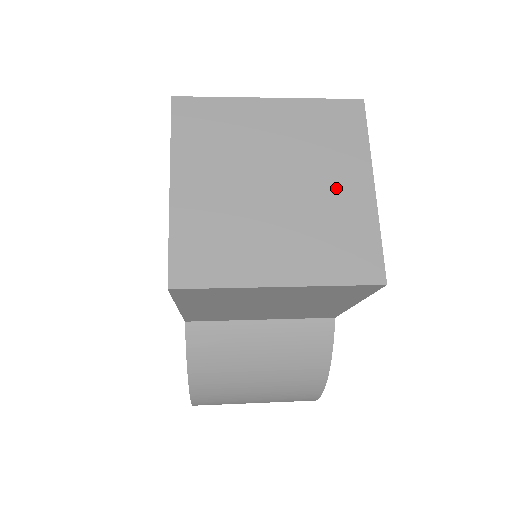
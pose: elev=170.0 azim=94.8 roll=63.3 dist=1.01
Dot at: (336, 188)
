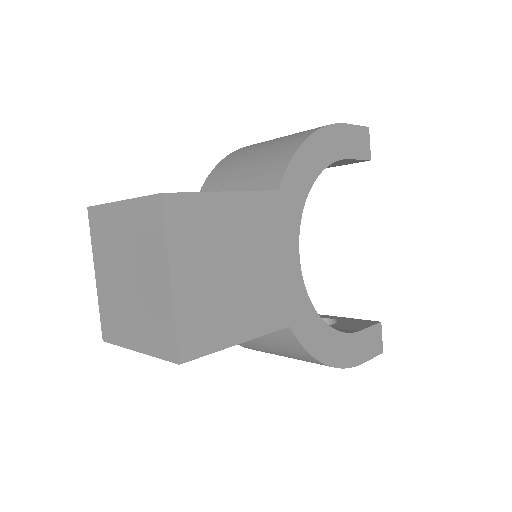
Dot at: (153, 281)
